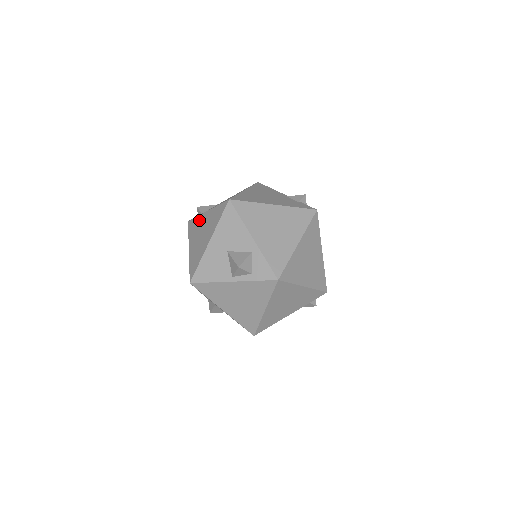
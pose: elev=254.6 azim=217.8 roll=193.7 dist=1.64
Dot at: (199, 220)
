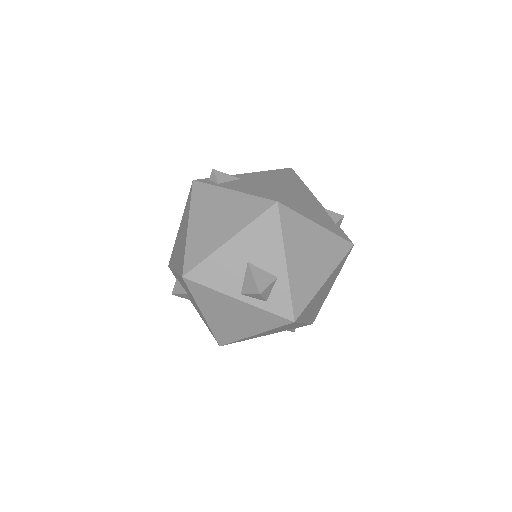
Dot at: (215, 193)
